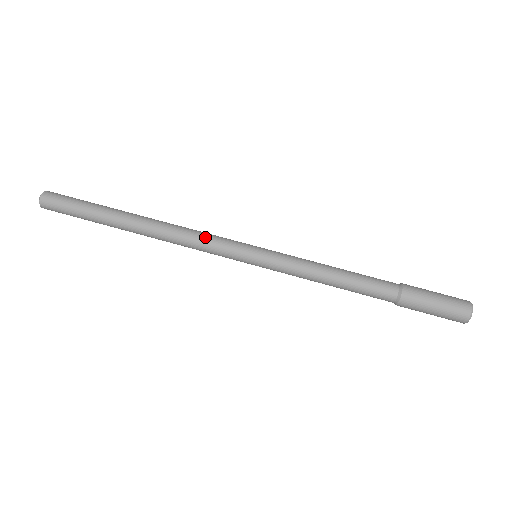
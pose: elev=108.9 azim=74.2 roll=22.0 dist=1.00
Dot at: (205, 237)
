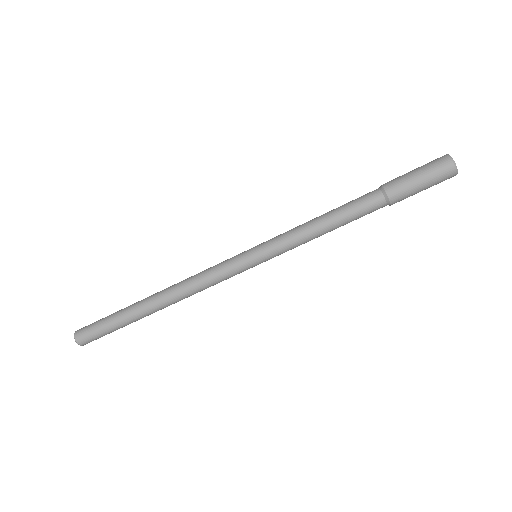
Dot at: (208, 273)
